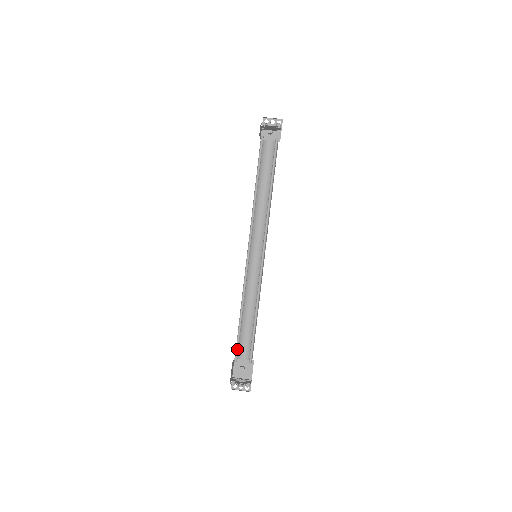
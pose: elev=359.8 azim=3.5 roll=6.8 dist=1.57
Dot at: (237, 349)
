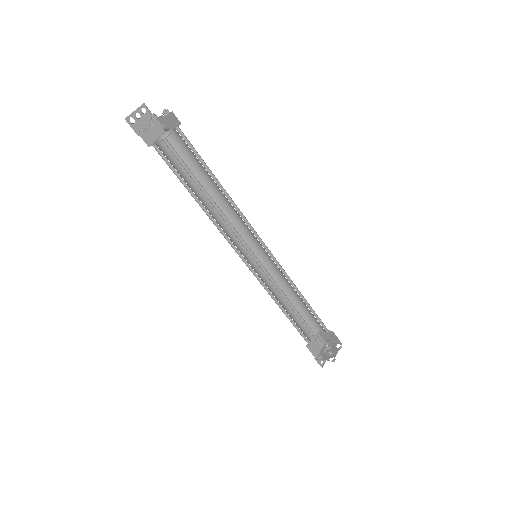
Dot at: (314, 337)
